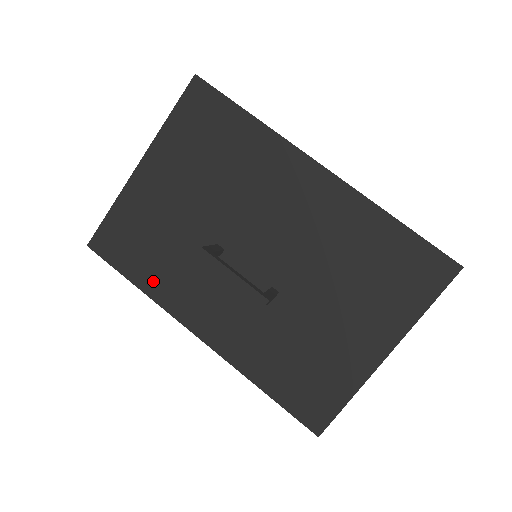
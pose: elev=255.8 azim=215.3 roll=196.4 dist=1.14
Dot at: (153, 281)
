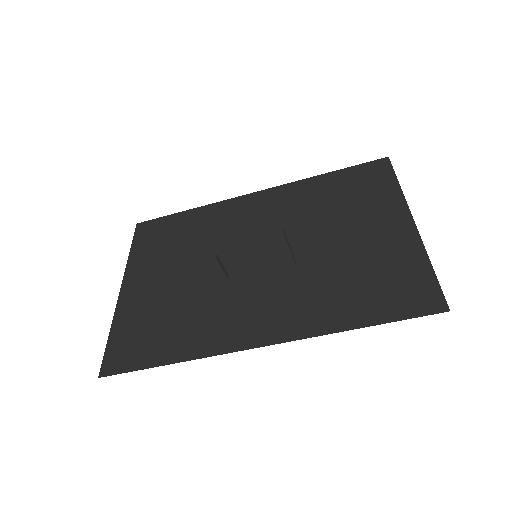
Dot at: (183, 346)
